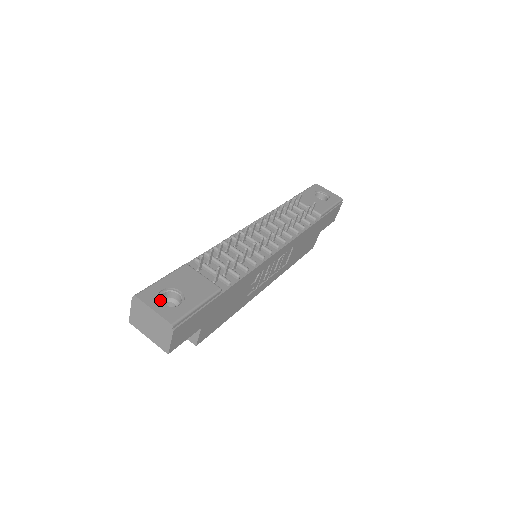
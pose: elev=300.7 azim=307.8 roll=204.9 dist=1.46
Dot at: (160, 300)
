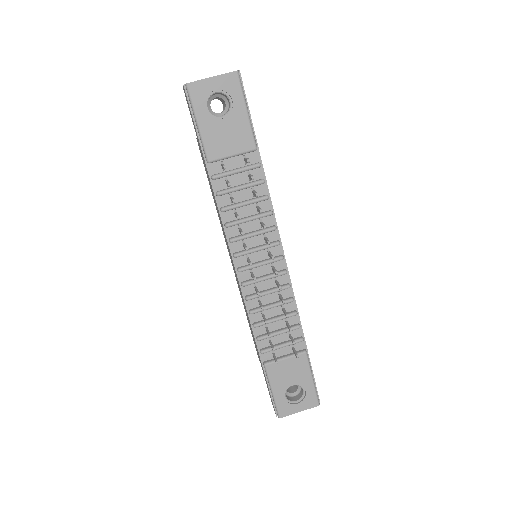
Dot at: (292, 402)
